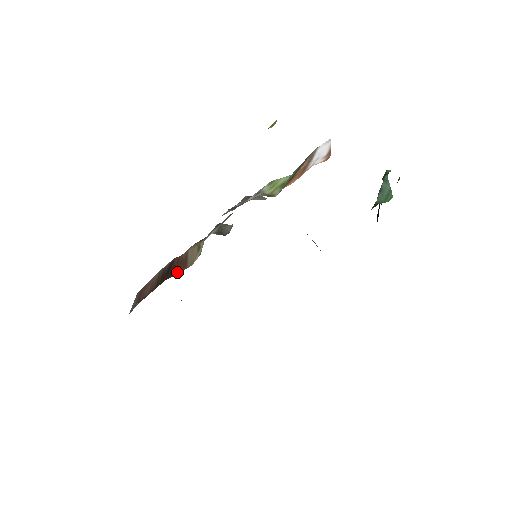
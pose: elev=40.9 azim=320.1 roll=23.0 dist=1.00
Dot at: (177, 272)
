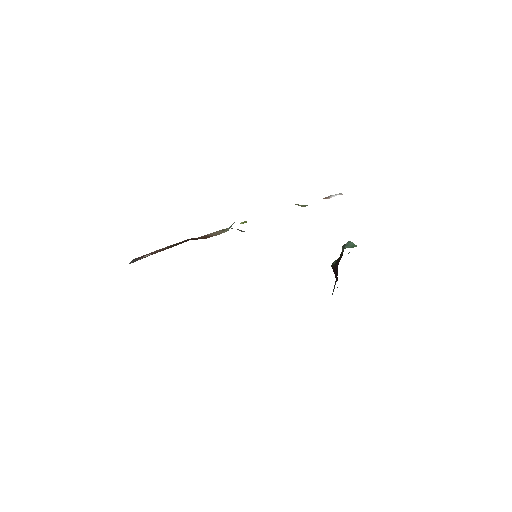
Dot at: occluded
